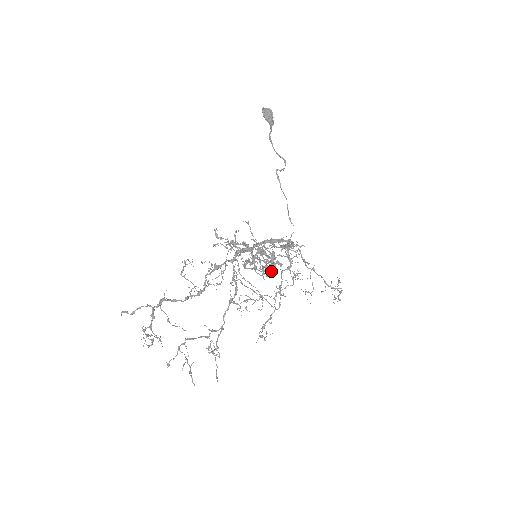
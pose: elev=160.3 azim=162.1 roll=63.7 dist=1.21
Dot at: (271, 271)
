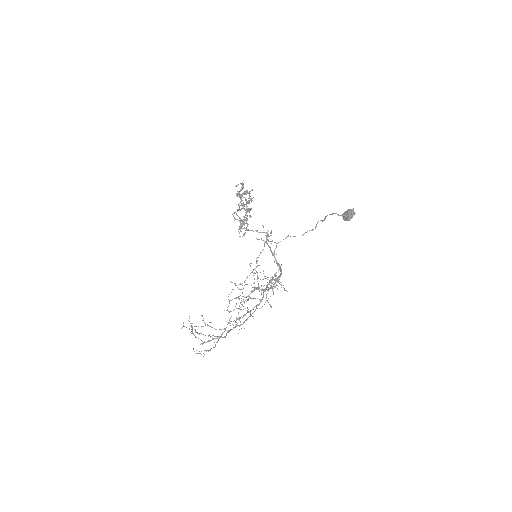
Dot at: occluded
